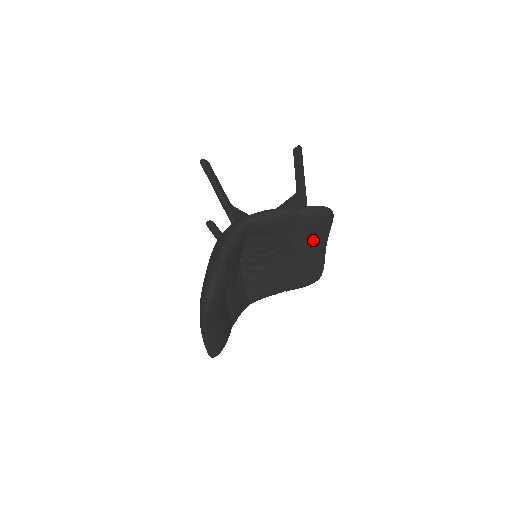
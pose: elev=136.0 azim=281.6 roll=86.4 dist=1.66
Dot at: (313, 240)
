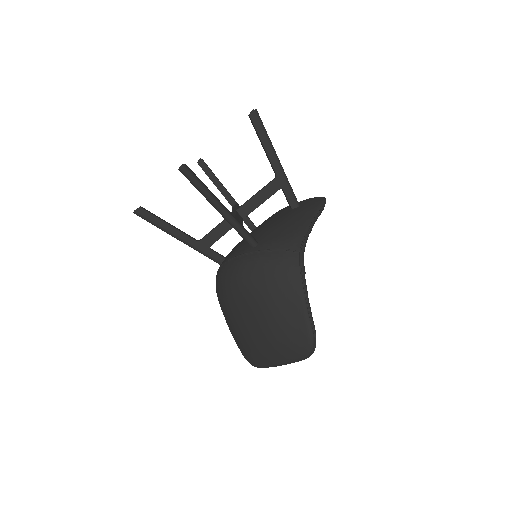
Dot at: occluded
